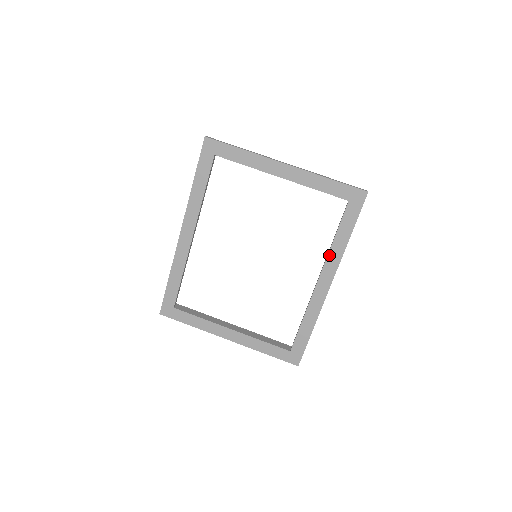
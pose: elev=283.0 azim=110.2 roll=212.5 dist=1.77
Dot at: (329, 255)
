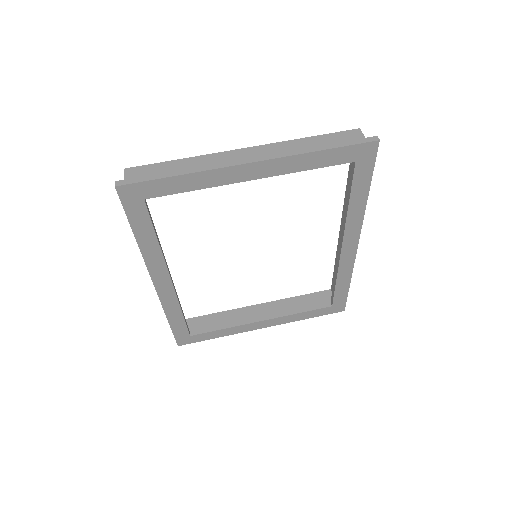
Dot at: (347, 222)
